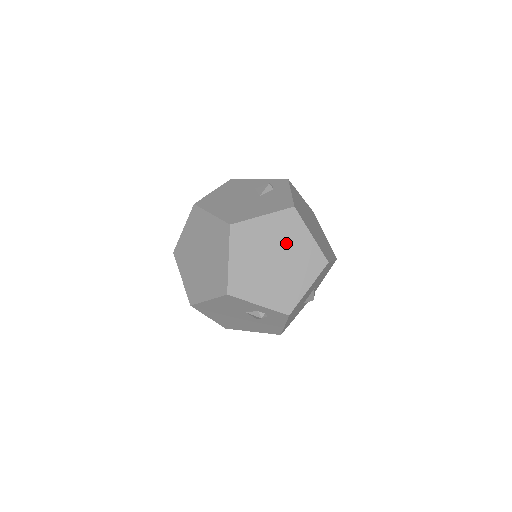
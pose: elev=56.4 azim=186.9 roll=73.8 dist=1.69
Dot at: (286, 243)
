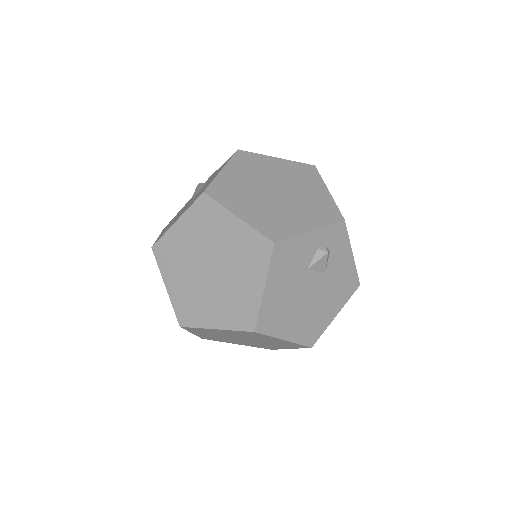
Dot at: (266, 175)
